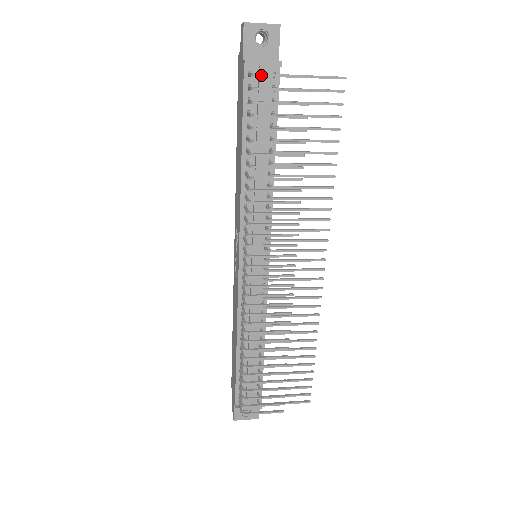
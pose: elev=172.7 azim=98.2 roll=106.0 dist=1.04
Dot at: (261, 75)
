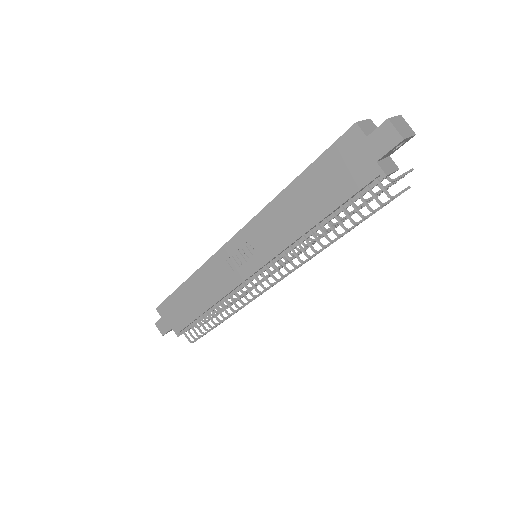
Dot at: occluded
